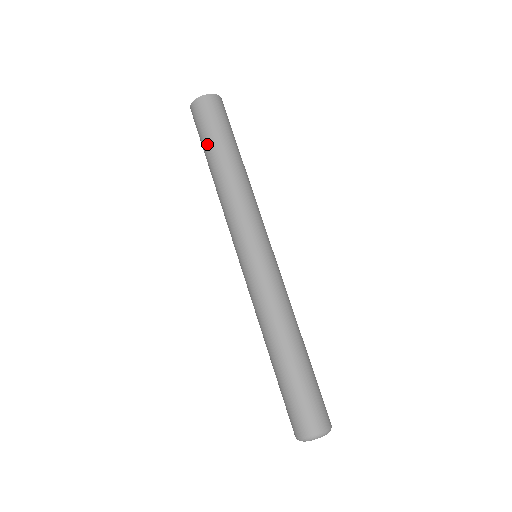
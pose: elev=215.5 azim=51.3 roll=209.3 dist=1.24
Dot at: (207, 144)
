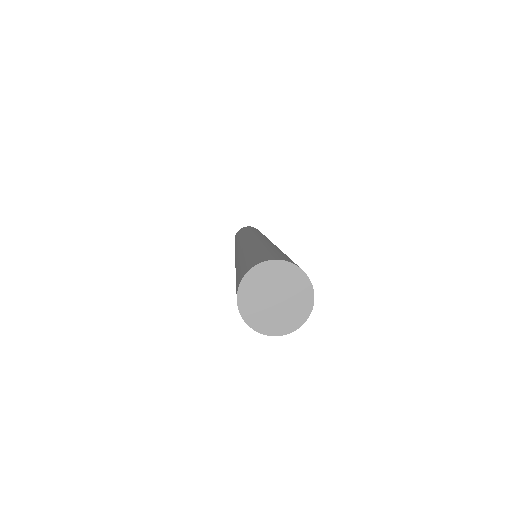
Dot at: occluded
